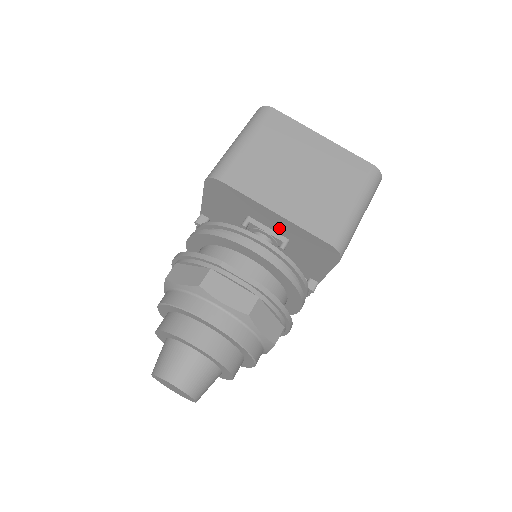
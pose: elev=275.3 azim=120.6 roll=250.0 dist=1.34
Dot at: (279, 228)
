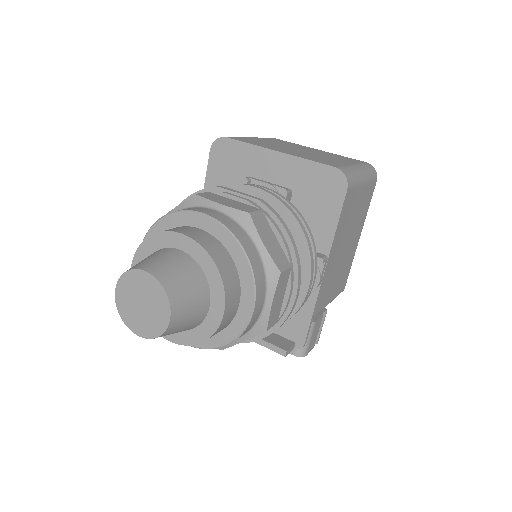
Dot at: (281, 176)
